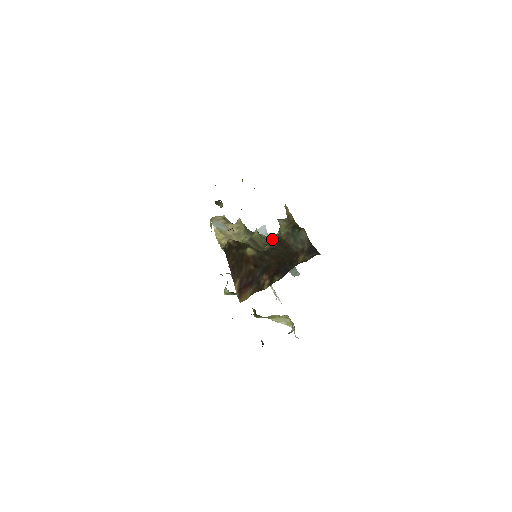
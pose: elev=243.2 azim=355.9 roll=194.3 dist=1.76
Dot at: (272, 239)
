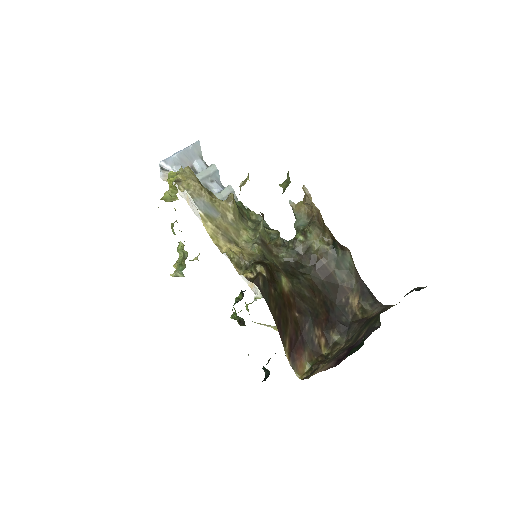
Dot at: (219, 176)
